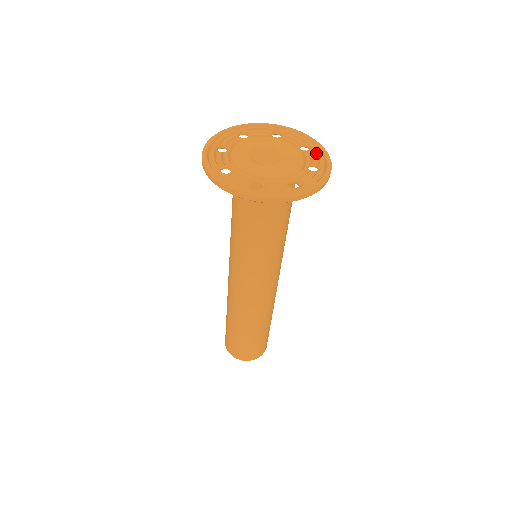
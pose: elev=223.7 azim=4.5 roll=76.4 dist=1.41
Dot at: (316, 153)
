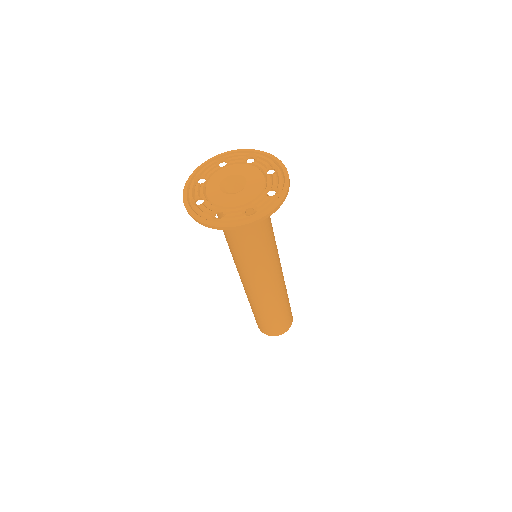
Dot at: (278, 177)
